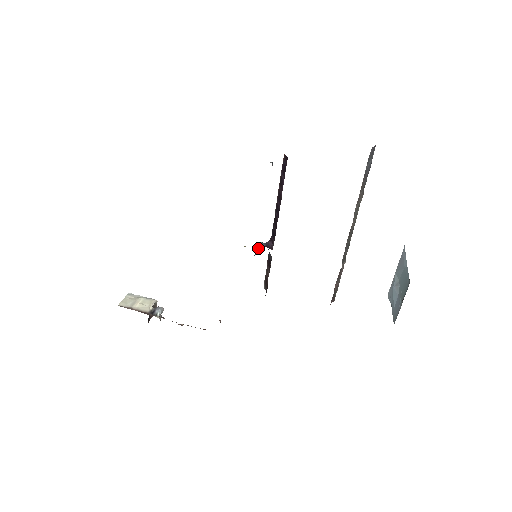
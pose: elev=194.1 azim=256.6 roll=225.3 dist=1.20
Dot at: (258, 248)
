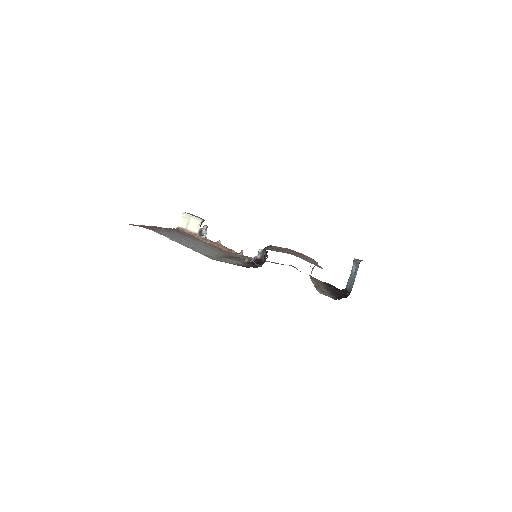
Dot at: (256, 257)
